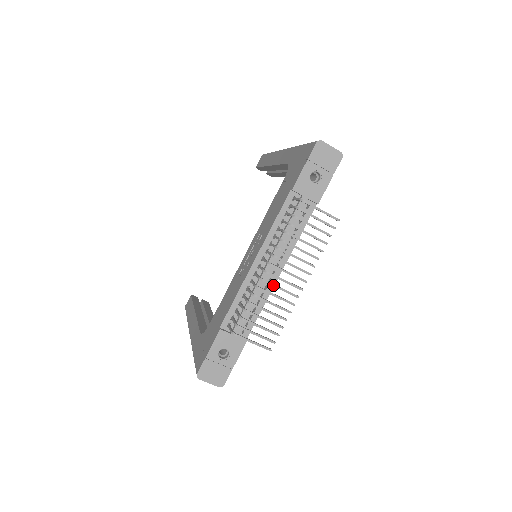
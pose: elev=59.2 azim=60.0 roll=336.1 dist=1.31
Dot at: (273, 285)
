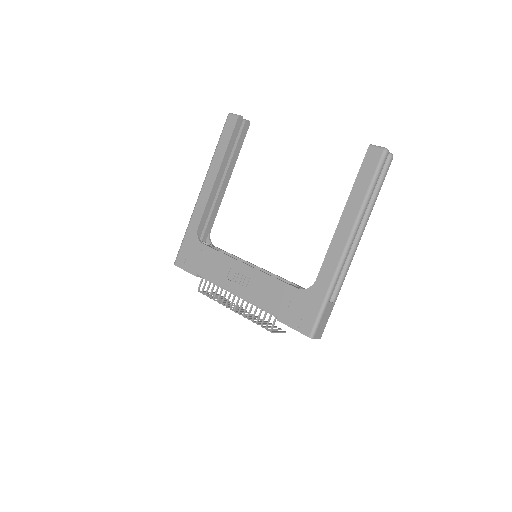
Dot at: occluded
